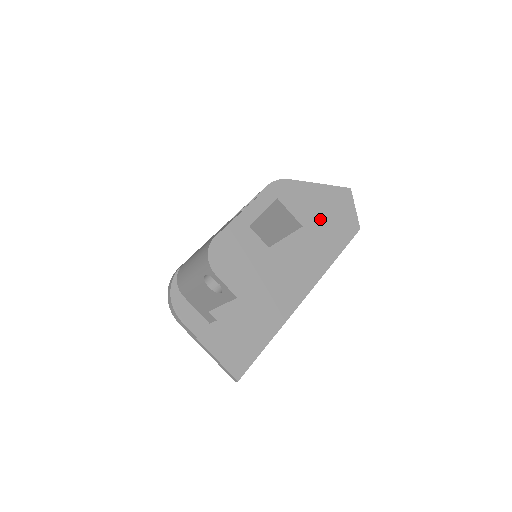
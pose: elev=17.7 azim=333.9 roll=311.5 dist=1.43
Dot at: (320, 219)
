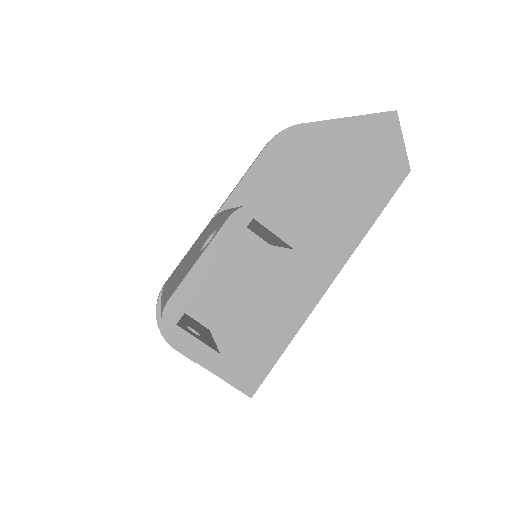
Dot at: (349, 172)
